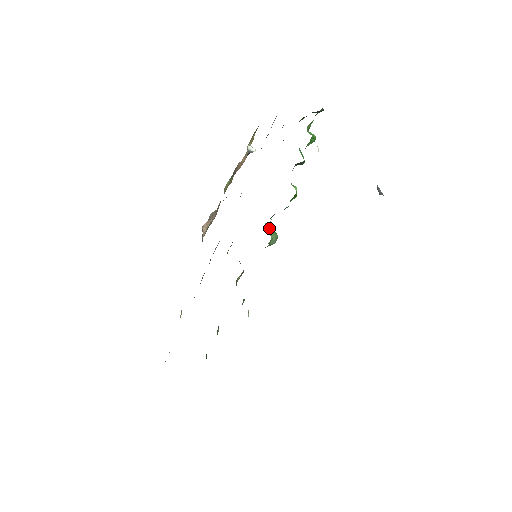
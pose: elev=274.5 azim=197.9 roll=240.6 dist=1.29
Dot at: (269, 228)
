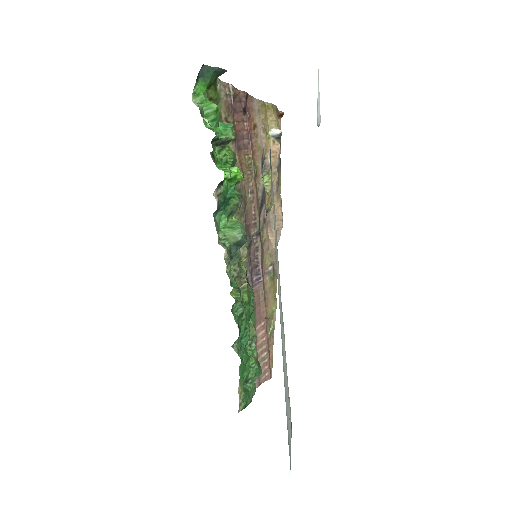
Dot at: (230, 224)
